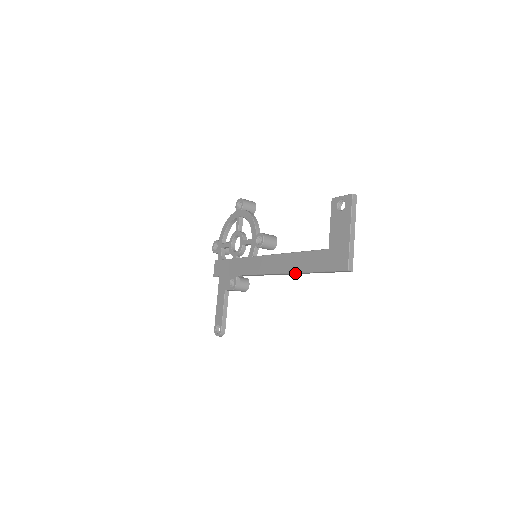
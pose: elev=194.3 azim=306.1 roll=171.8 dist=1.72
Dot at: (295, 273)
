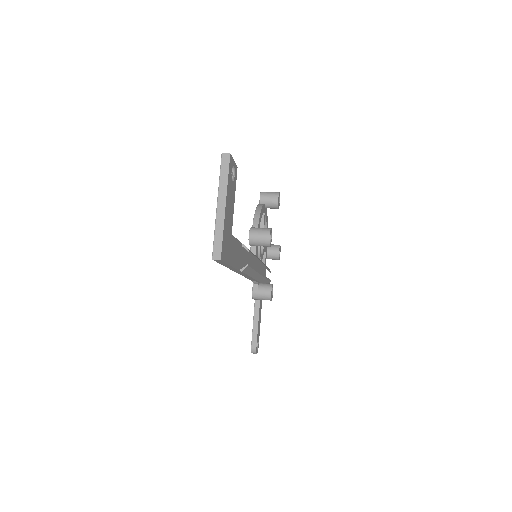
Dot at: (236, 271)
